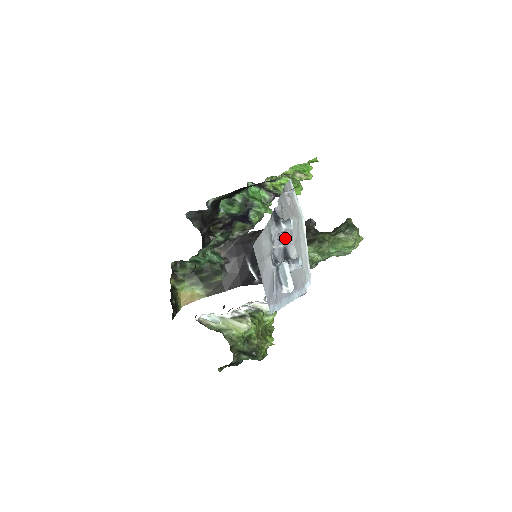
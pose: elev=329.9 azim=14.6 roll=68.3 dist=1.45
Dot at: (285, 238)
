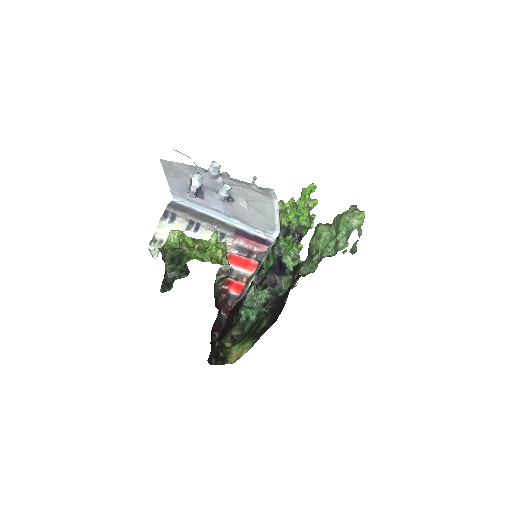
Dot at: (222, 183)
